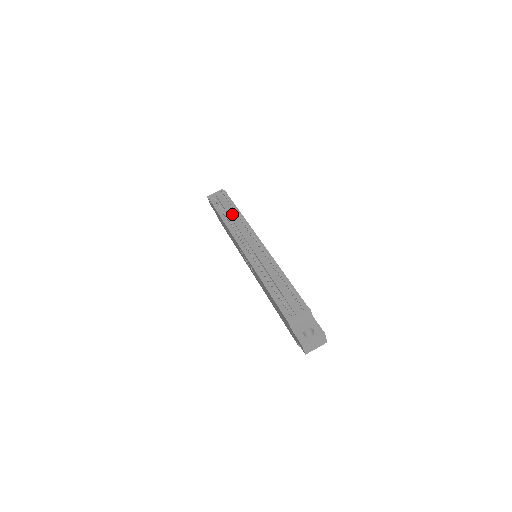
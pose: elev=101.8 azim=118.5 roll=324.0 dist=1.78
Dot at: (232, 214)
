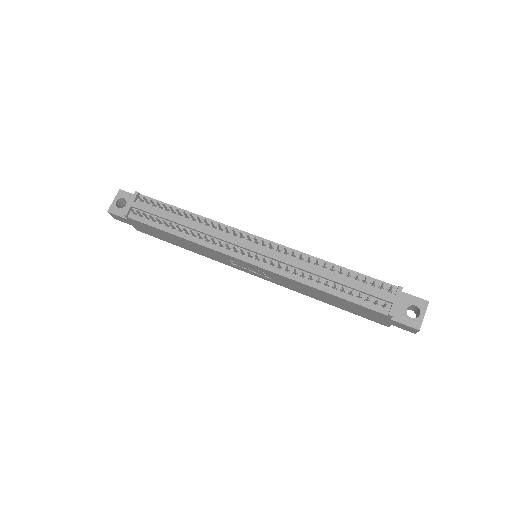
Dot at: (183, 221)
